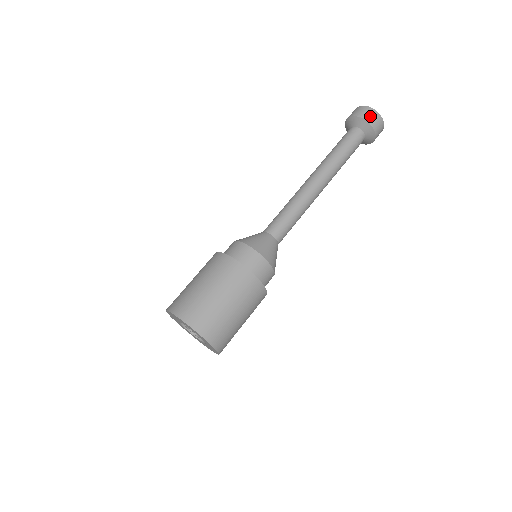
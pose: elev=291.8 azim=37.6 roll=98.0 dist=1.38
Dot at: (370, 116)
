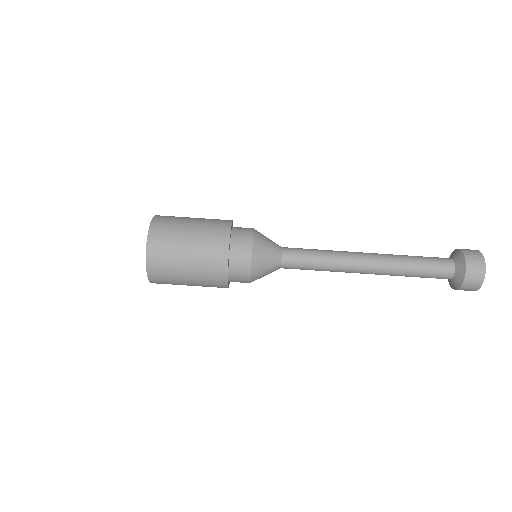
Dot at: (471, 283)
